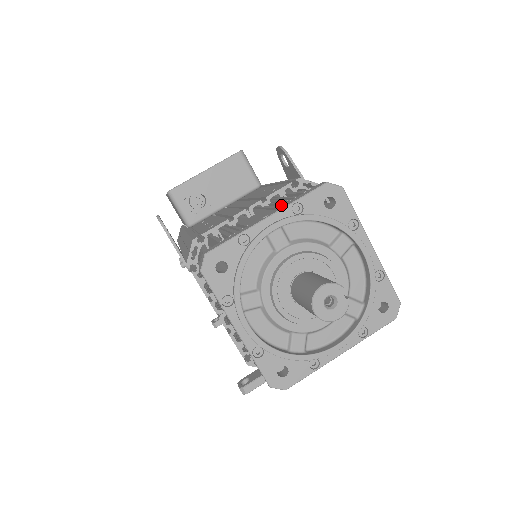
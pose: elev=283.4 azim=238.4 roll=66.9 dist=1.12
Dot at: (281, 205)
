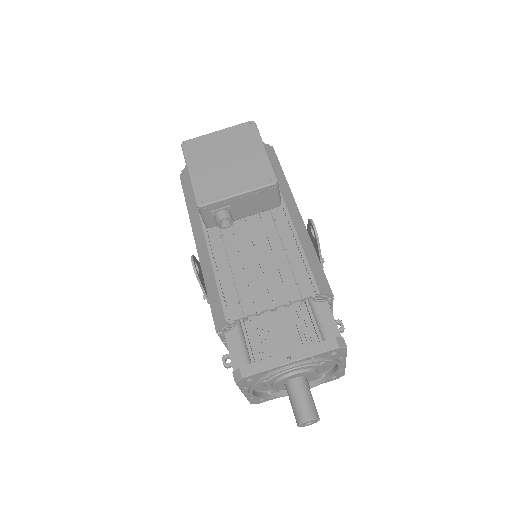
Dot at: (301, 340)
